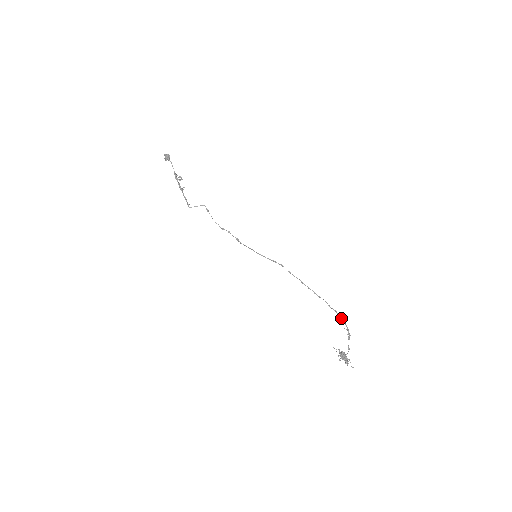
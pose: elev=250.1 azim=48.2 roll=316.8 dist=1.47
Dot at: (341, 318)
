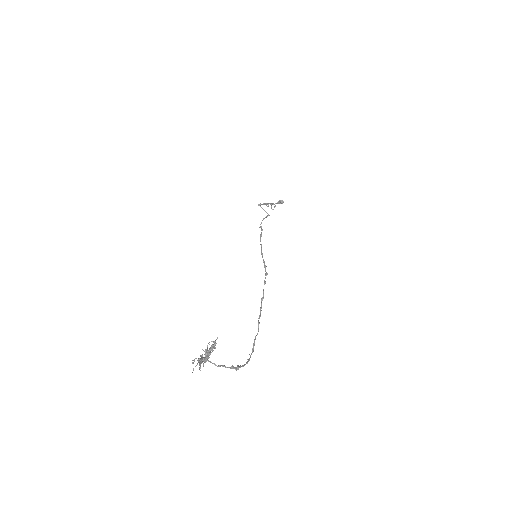
Dot at: (250, 357)
